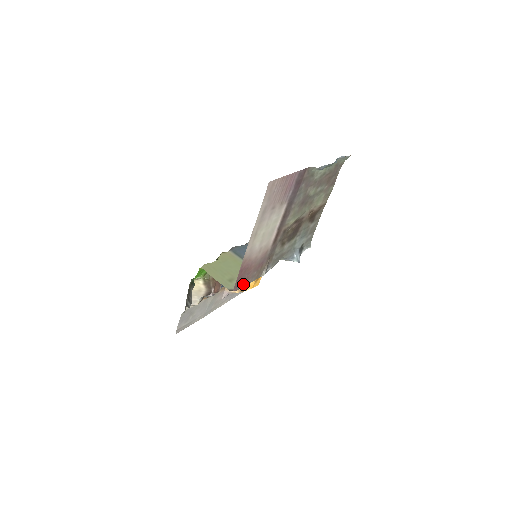
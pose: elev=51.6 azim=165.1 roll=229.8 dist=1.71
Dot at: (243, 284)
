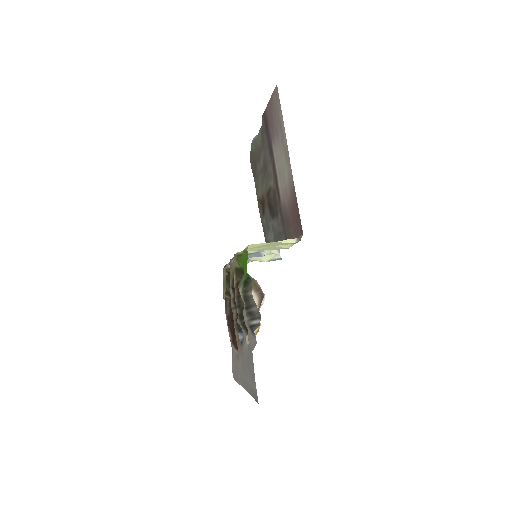
Dot at: (297, 236)
